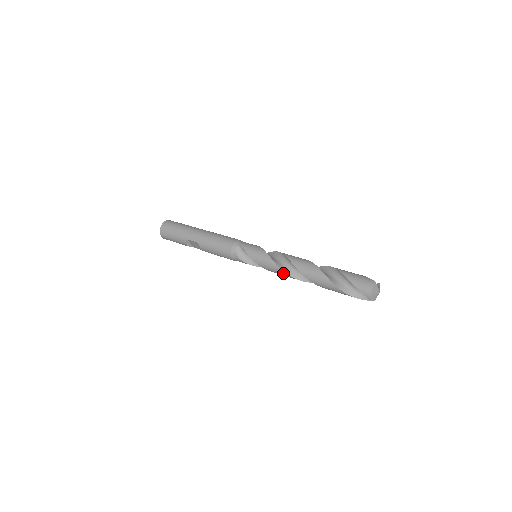
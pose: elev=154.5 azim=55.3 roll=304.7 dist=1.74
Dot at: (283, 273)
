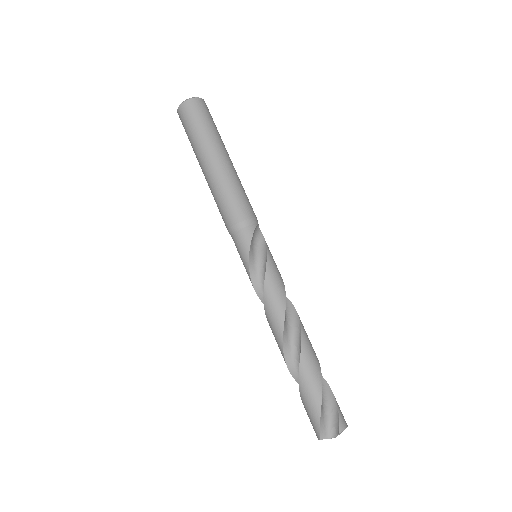
Dot at: occluded
